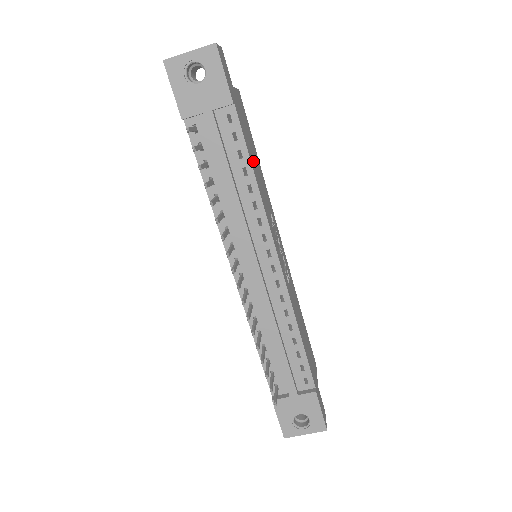
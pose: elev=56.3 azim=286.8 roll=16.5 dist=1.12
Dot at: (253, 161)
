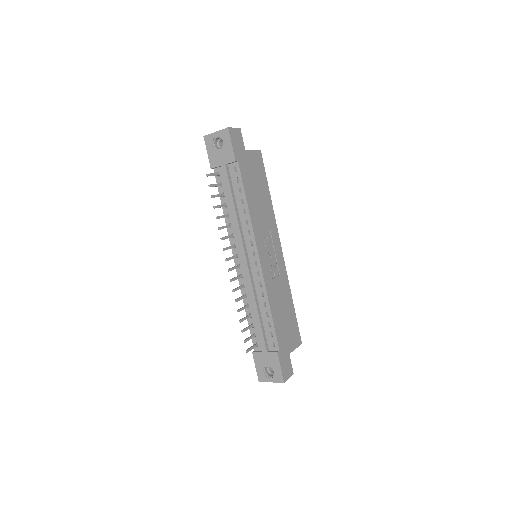
Dot at: (253, 195)
